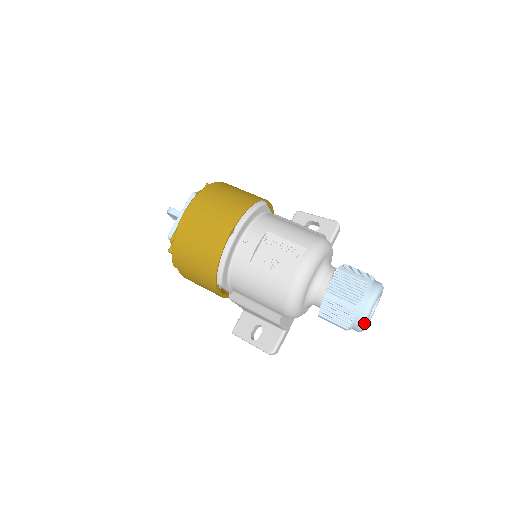
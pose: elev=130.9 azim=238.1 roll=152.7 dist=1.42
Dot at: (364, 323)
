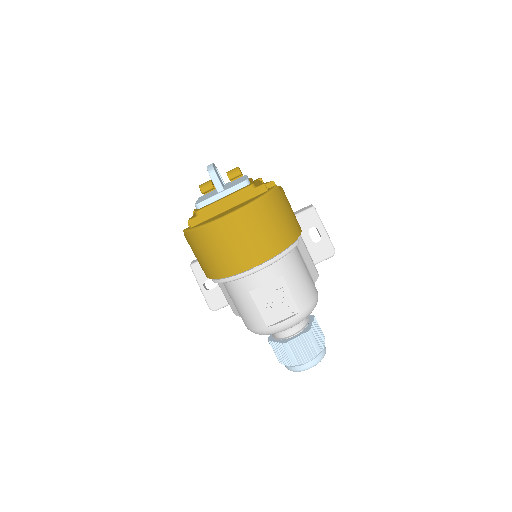
Dot at: (294, 371)
